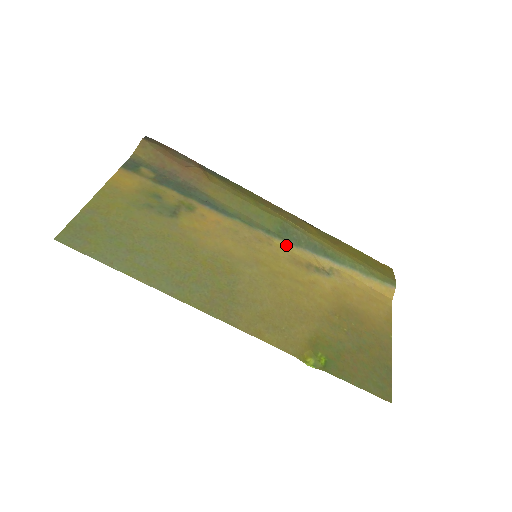
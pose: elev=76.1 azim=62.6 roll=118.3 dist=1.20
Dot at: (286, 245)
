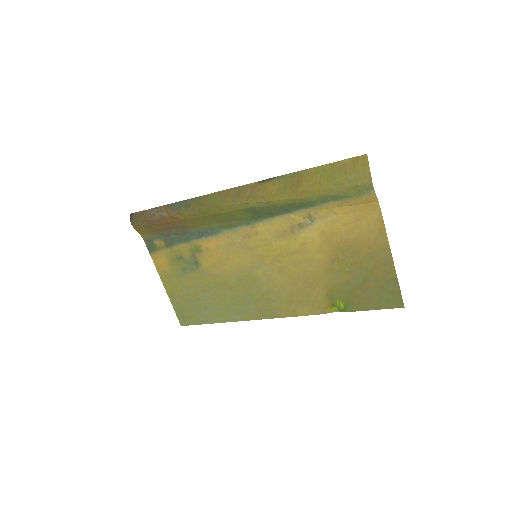
Dot at: (266, 223)
